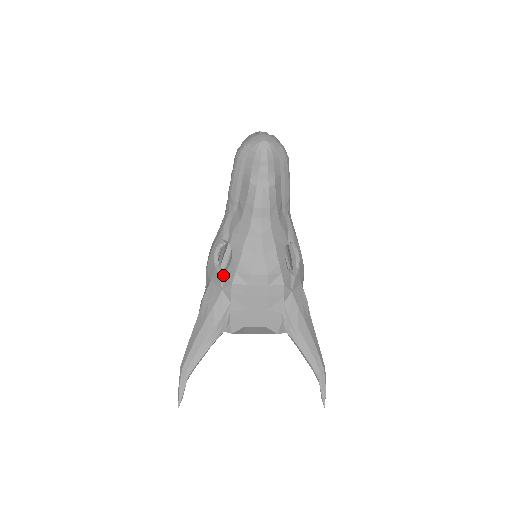
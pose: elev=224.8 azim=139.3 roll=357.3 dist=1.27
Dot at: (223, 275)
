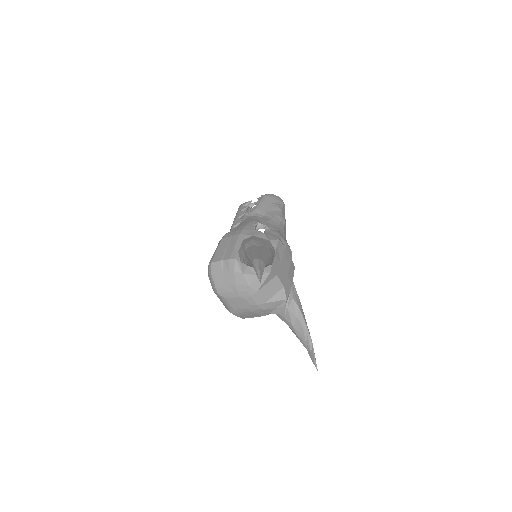
Dot at: (267, 235)
